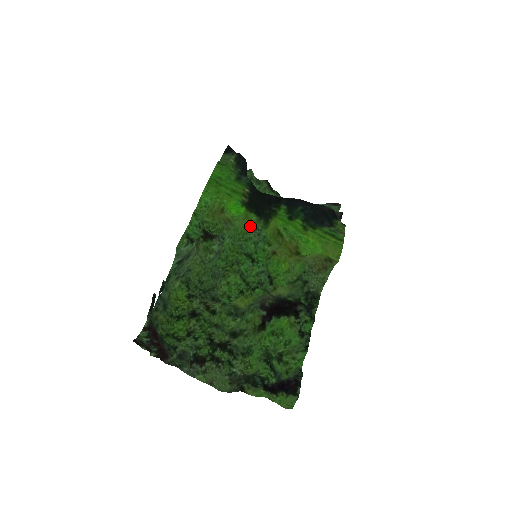
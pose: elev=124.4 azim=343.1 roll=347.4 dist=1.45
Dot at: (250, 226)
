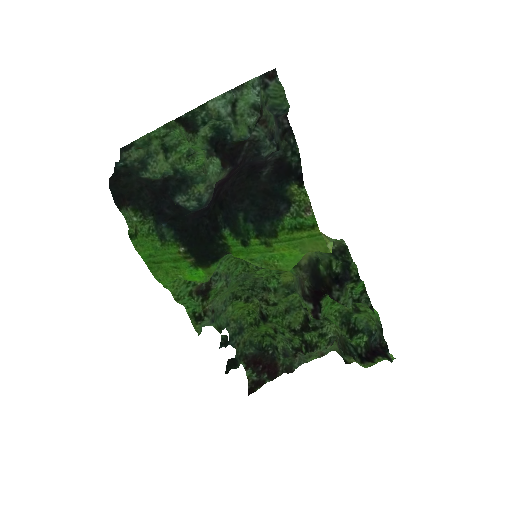
Dot at: occluded
